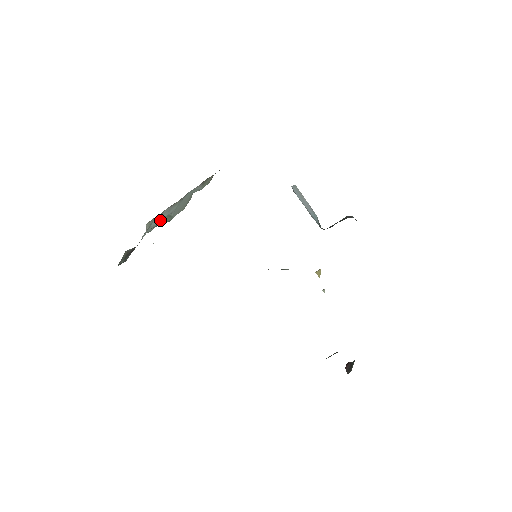
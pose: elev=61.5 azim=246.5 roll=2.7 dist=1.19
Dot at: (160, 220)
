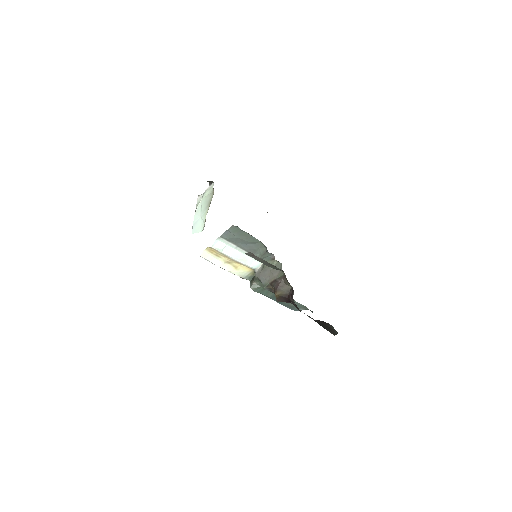
Dot at: occluded
